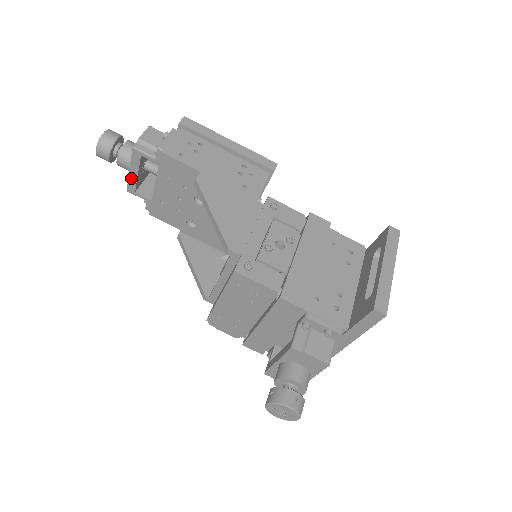
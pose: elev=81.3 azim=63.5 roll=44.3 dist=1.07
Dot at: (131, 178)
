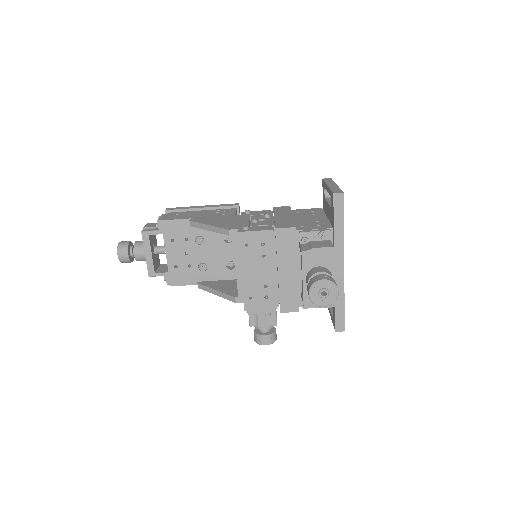
Dot at: (148, 261)
